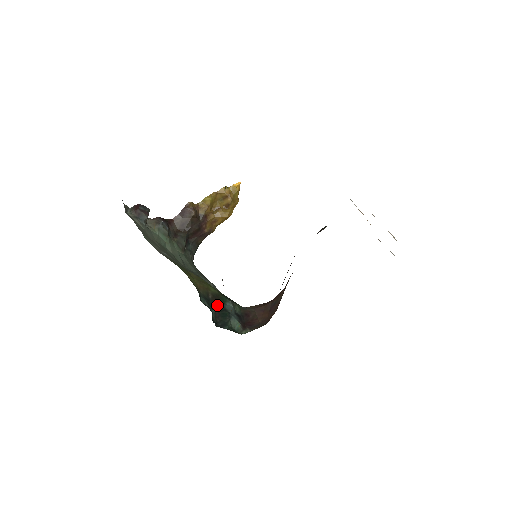
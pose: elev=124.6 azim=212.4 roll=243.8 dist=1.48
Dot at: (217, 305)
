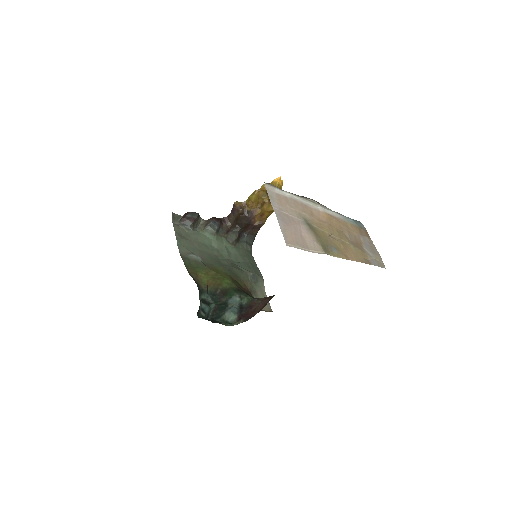
Dot at: (222, 299)
